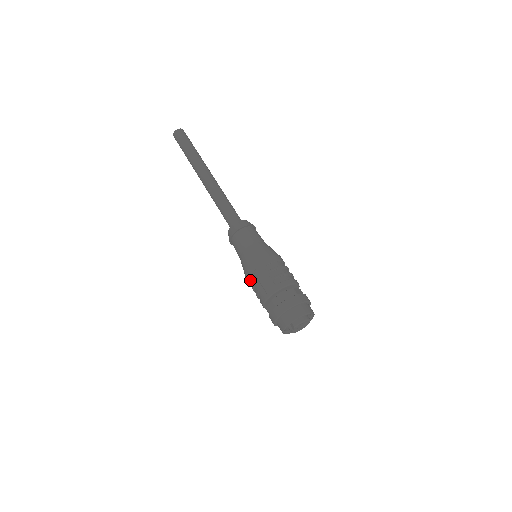
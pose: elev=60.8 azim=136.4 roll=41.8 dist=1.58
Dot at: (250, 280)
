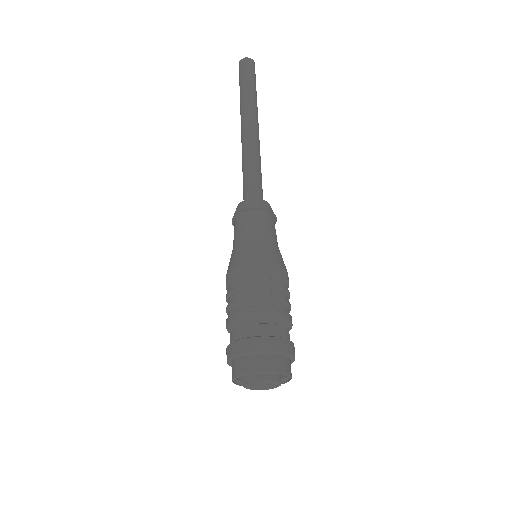
Dot at: (237, 277)
